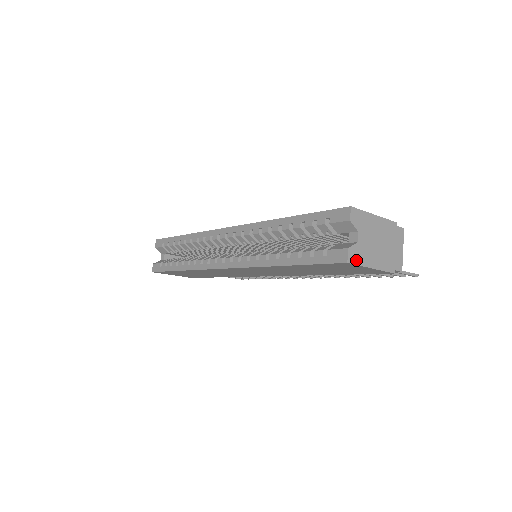
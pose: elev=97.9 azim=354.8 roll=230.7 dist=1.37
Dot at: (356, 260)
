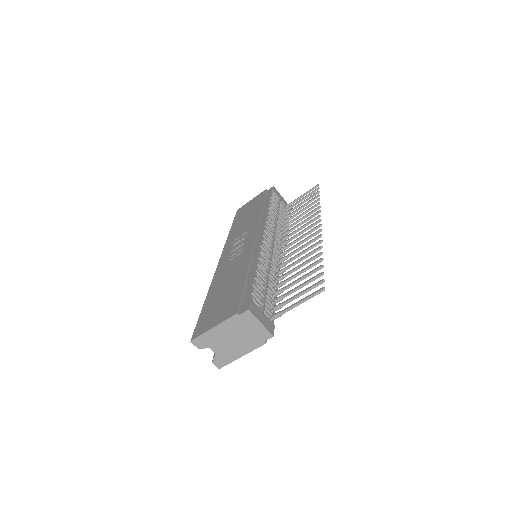
Dot at: (224, 363)
